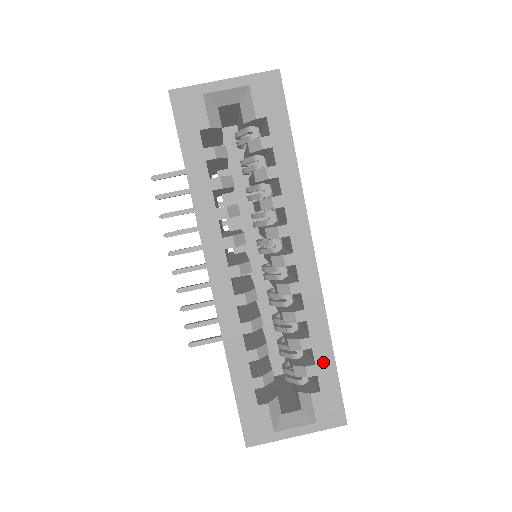
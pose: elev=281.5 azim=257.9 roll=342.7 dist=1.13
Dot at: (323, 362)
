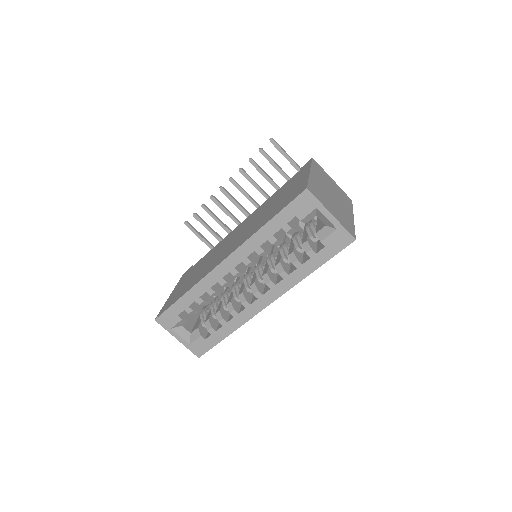
Dot at: (220, 334)
